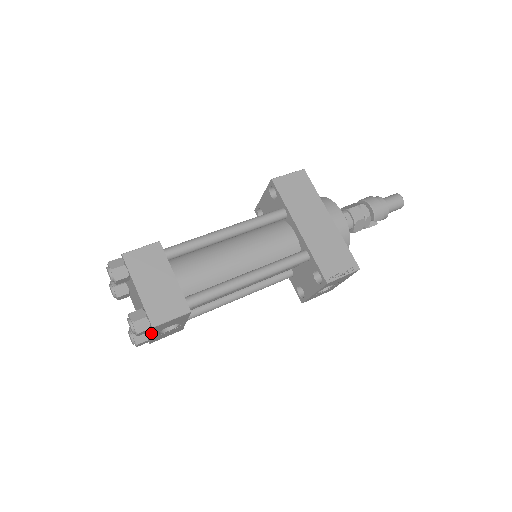
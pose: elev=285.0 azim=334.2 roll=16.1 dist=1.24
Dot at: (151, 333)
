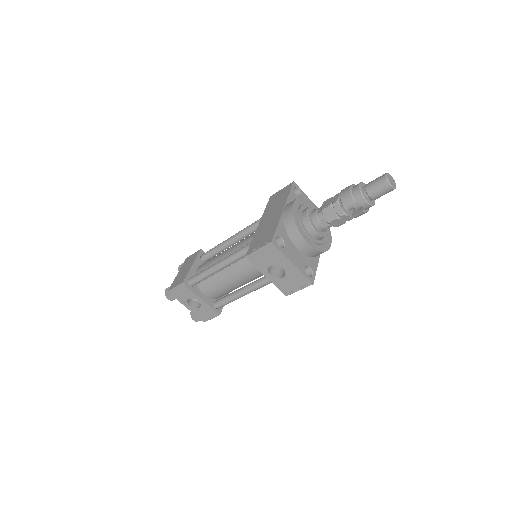
Dot at: (179, 301)
